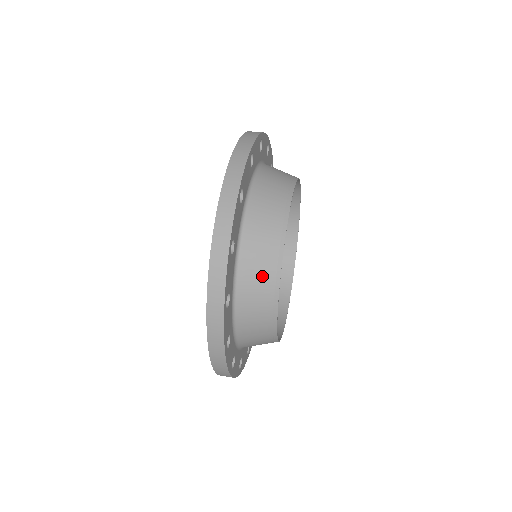
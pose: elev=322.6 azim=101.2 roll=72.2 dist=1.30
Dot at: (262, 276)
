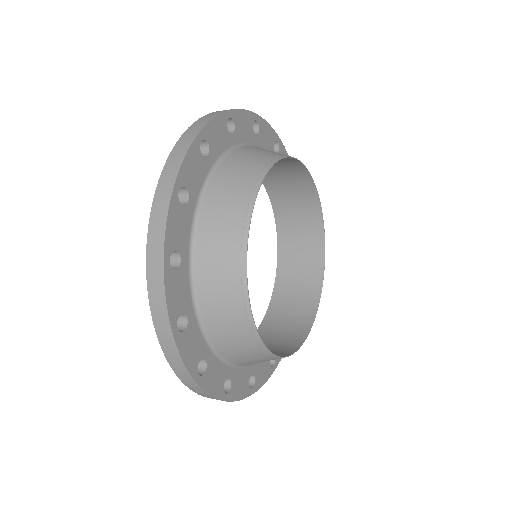
Dot at: (269, 152)
